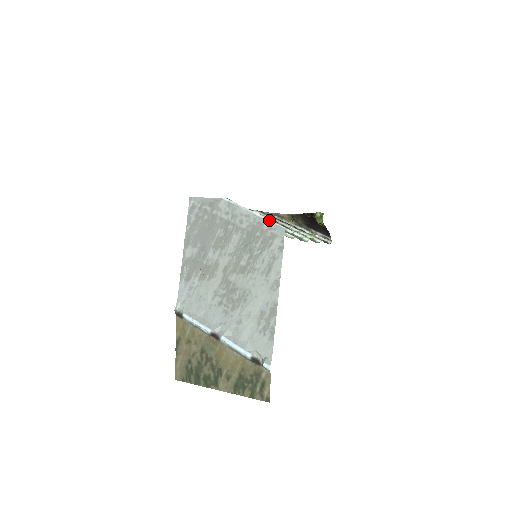
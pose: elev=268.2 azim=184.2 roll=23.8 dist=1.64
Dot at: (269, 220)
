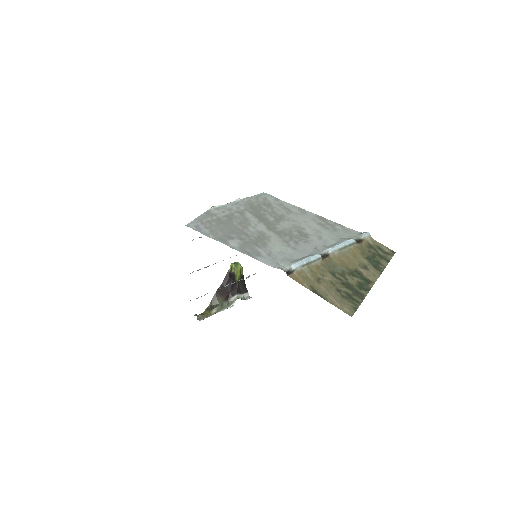
Dot at: occluded
